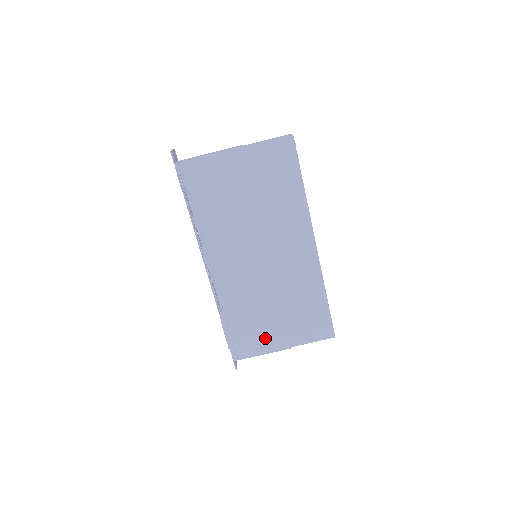
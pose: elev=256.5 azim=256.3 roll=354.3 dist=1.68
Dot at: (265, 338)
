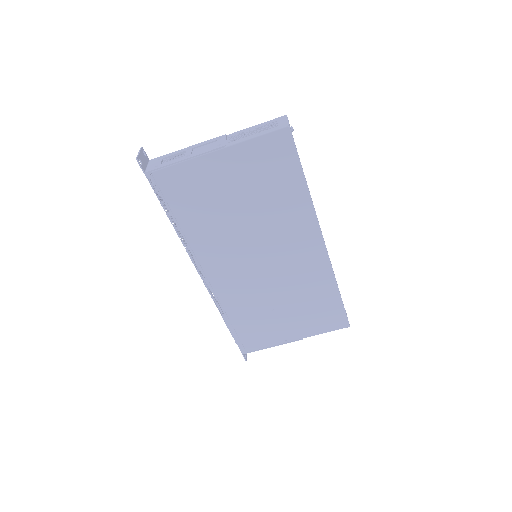
Dot at: (274, 333)
